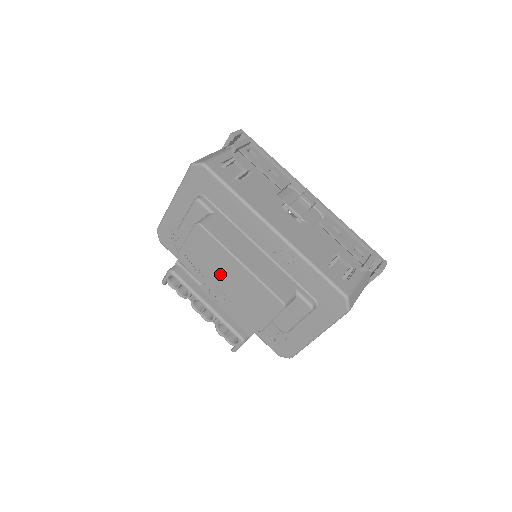
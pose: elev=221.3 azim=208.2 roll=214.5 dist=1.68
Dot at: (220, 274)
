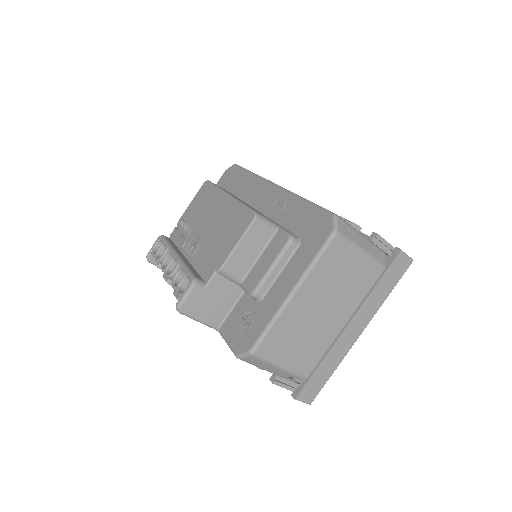
Dot at: (205, 220)
